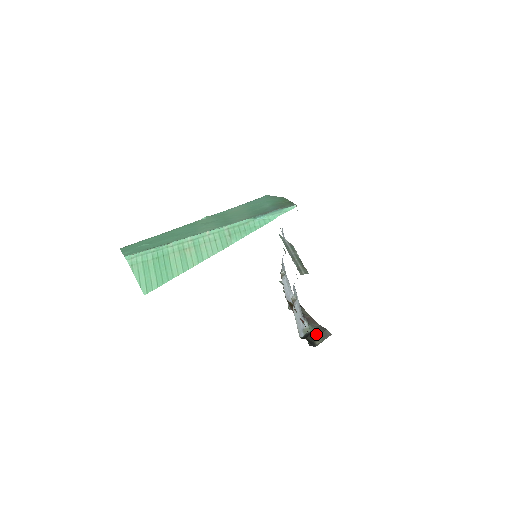
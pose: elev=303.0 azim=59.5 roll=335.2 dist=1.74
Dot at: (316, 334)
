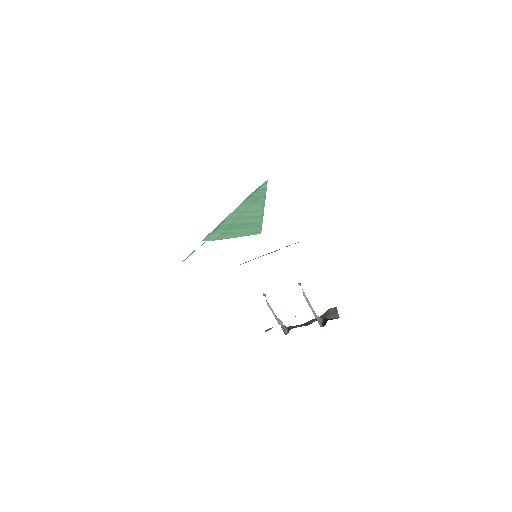
Dot at: (328, 317)
